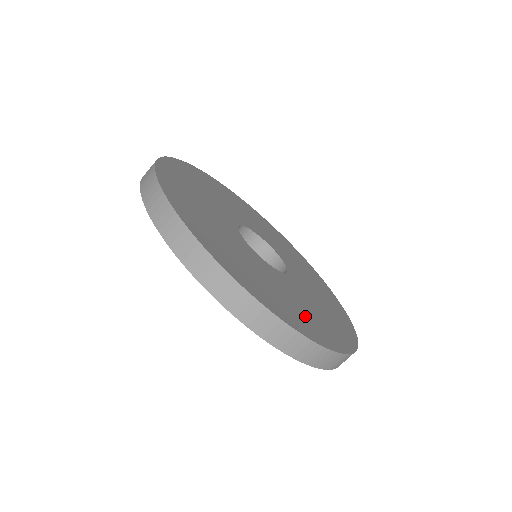
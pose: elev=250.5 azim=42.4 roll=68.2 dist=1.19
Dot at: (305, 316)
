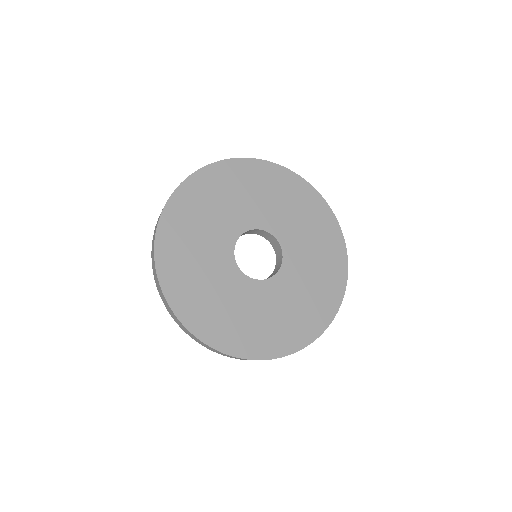
Dot at: (266, 331)
